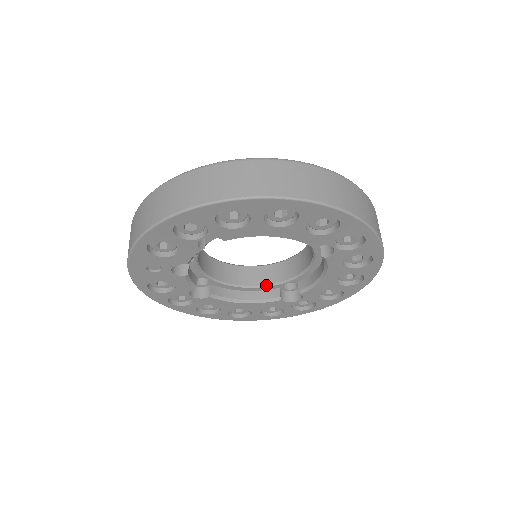
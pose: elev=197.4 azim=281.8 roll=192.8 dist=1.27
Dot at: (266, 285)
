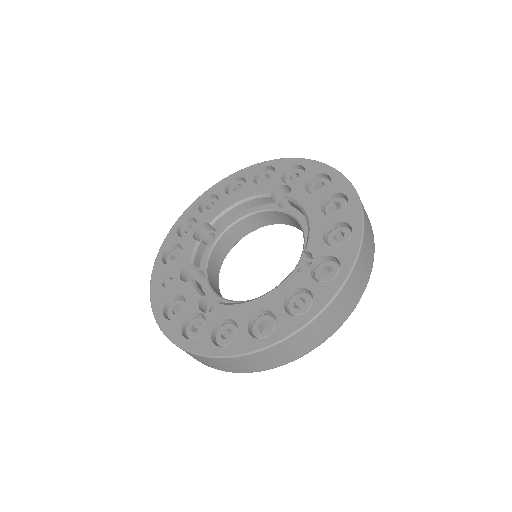
Dot at: occluded
